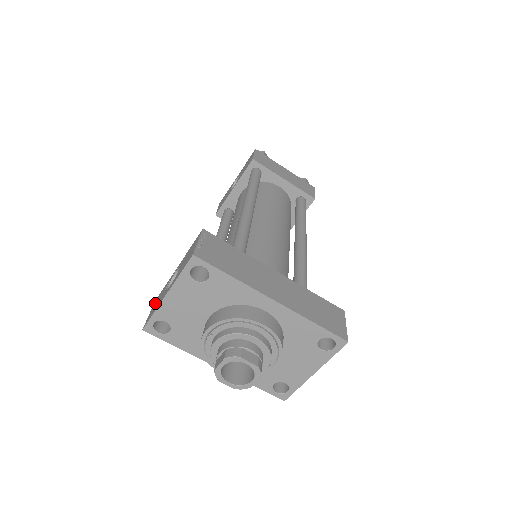
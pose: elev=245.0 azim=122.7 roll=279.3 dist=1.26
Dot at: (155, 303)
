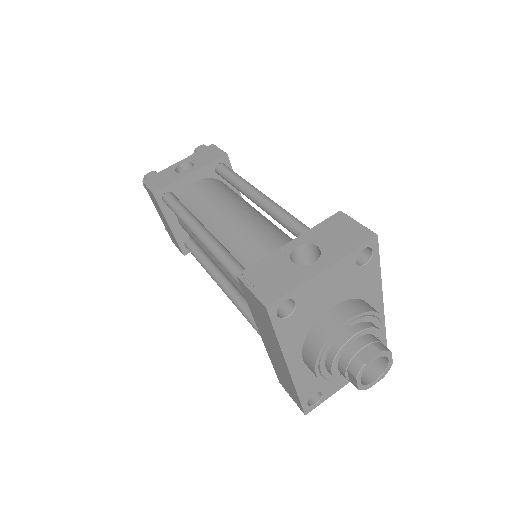
Dot at: (258, 277)
